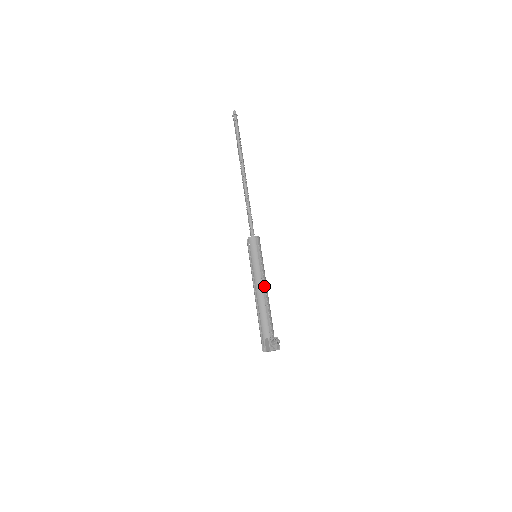
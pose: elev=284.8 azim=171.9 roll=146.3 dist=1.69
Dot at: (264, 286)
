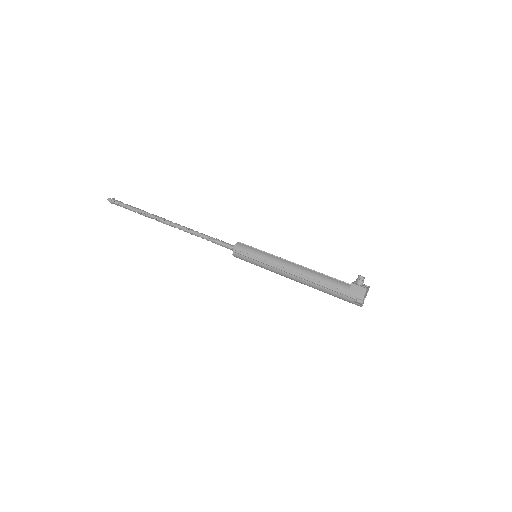
Dot at: (292, 264)
